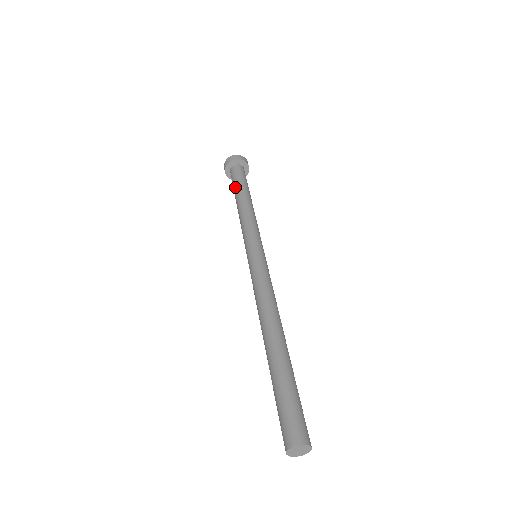
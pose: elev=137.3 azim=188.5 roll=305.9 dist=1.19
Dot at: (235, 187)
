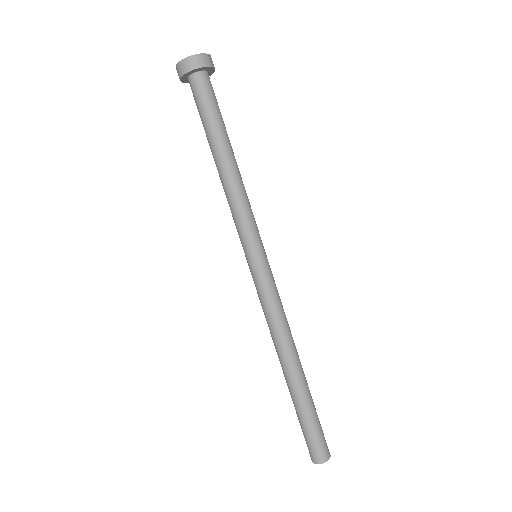
Dot at: (211, 126)
